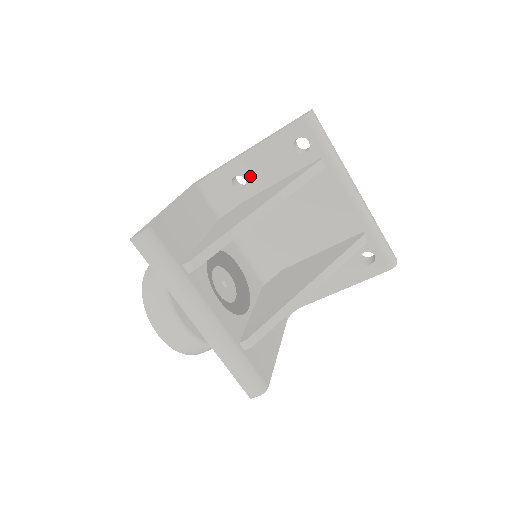
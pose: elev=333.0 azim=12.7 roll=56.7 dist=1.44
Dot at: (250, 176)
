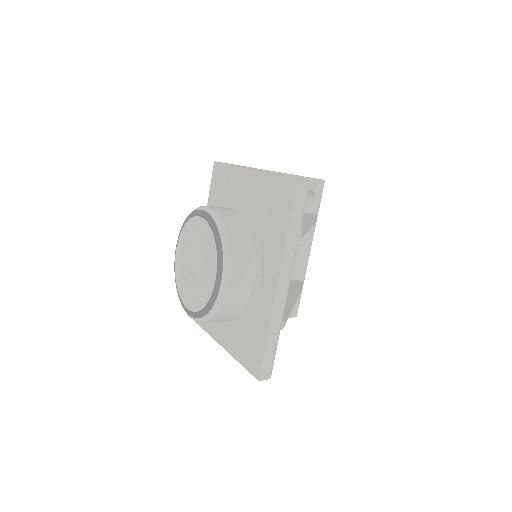
Dot at: occluded
